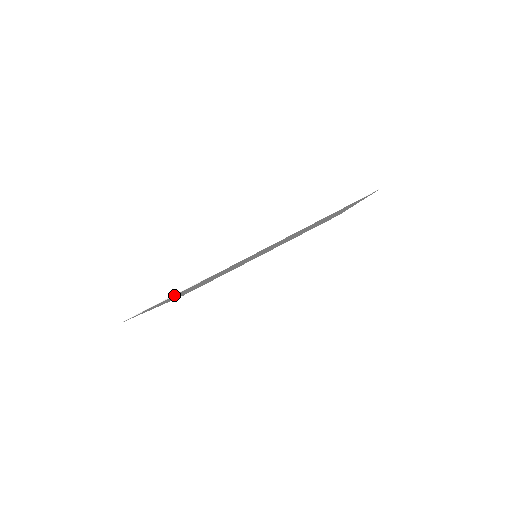
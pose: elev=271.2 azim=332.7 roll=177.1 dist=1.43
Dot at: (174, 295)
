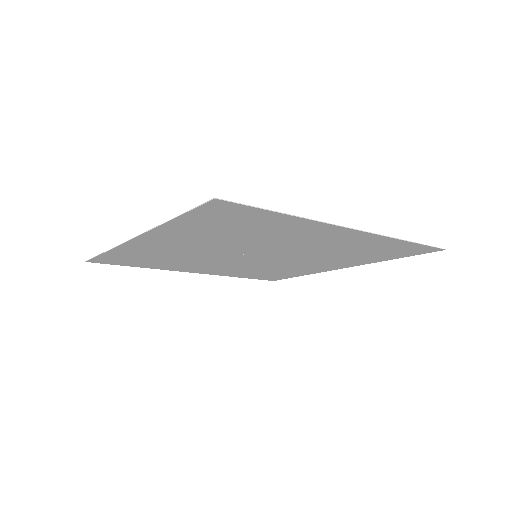
Dot at: (104, 253)
